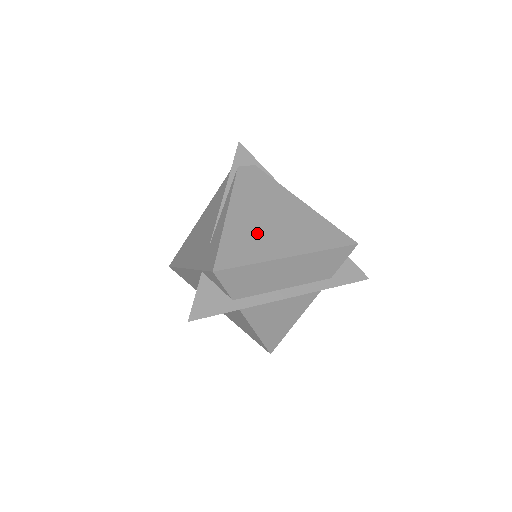
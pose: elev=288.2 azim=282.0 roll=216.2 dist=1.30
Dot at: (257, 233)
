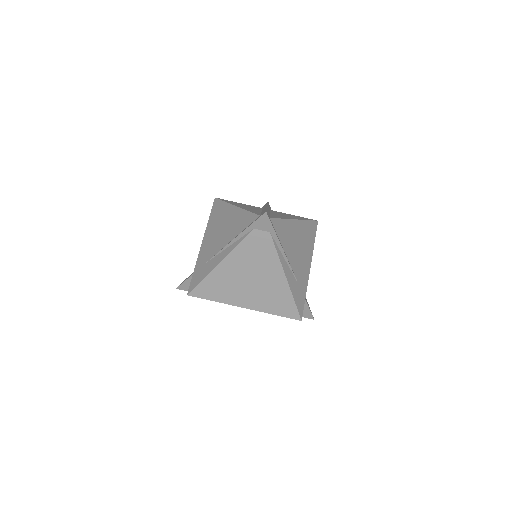
Dot at: (232, 285)
